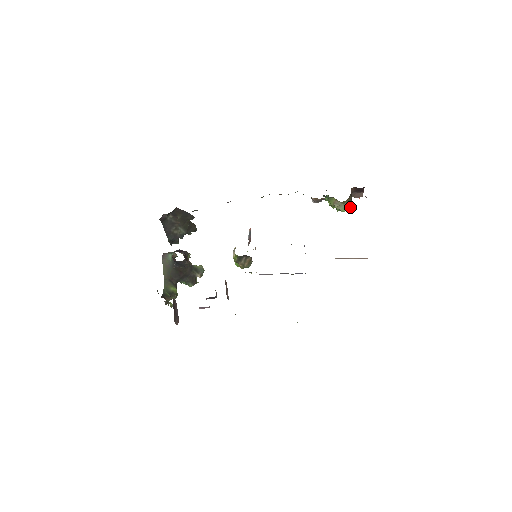
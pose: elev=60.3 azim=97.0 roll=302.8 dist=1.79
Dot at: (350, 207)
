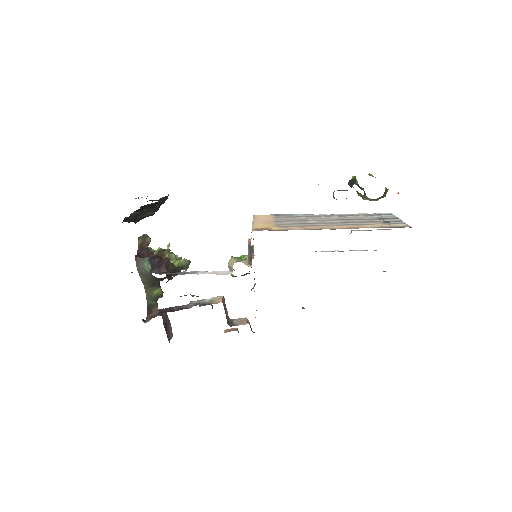
Dot at: (383, 196)
